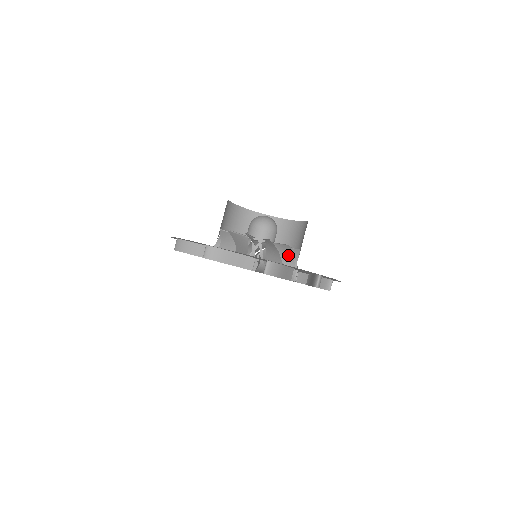
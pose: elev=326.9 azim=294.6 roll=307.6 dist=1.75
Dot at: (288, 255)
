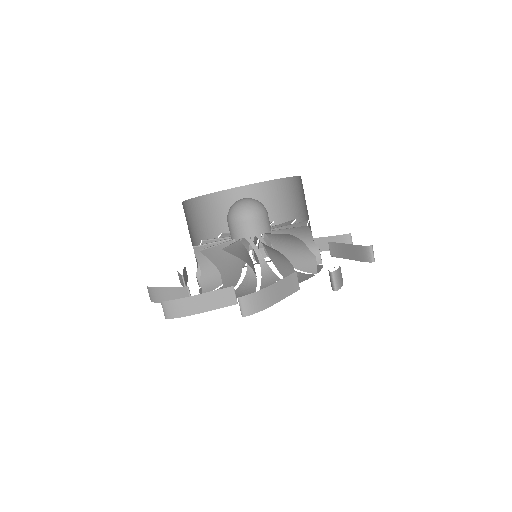
Dot at: (302, 236)
